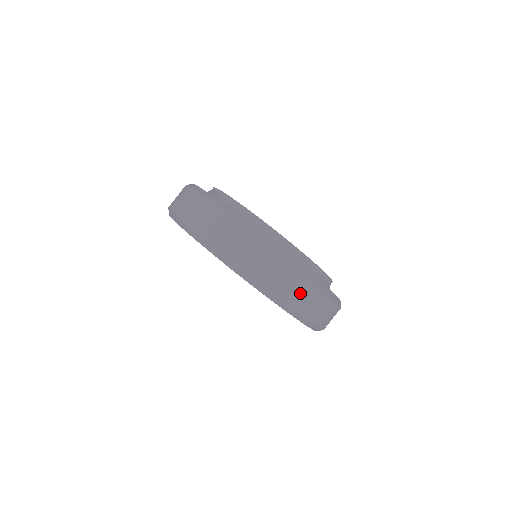
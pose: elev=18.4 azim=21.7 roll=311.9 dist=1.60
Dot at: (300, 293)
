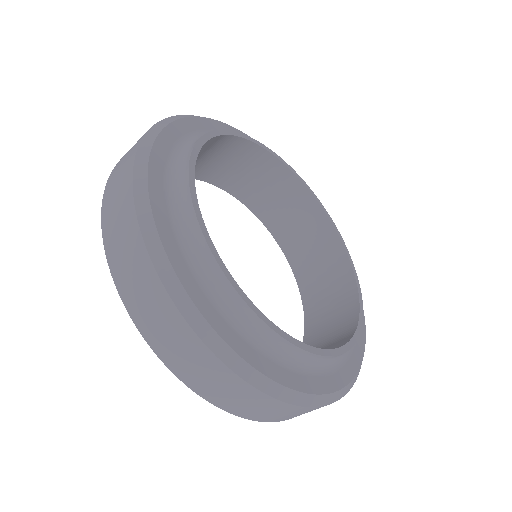
Dot at: (158, 319)
